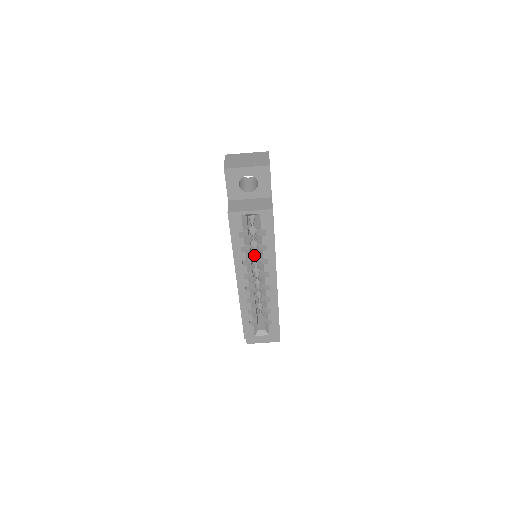
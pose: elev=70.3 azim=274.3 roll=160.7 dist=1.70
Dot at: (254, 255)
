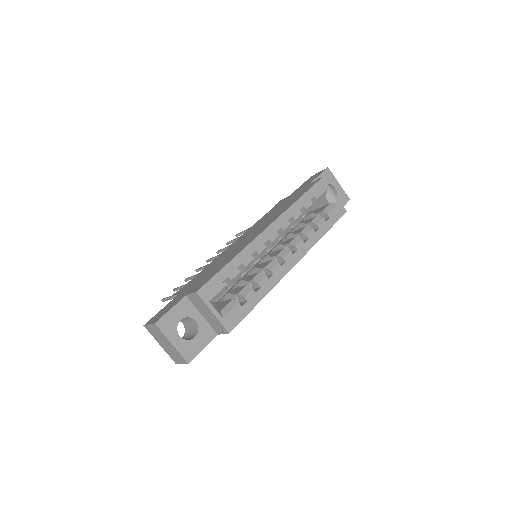
Dot at: occluded
